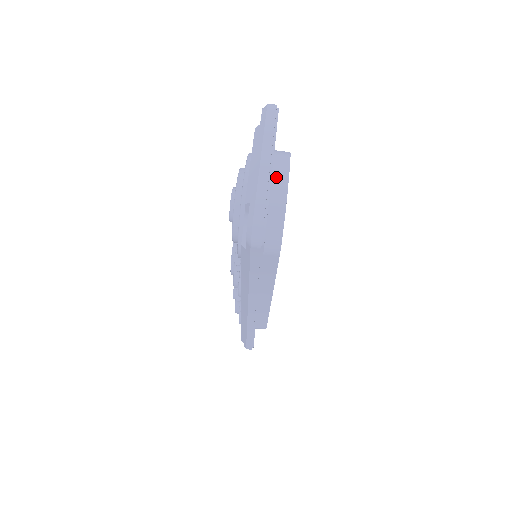
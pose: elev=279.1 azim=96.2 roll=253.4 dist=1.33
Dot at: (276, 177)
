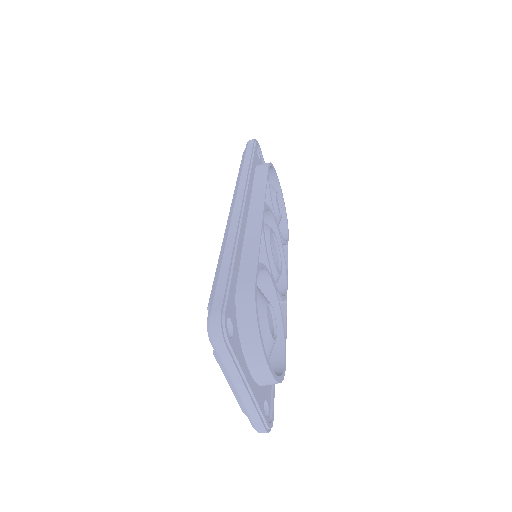
Dot at: (257, 372)
